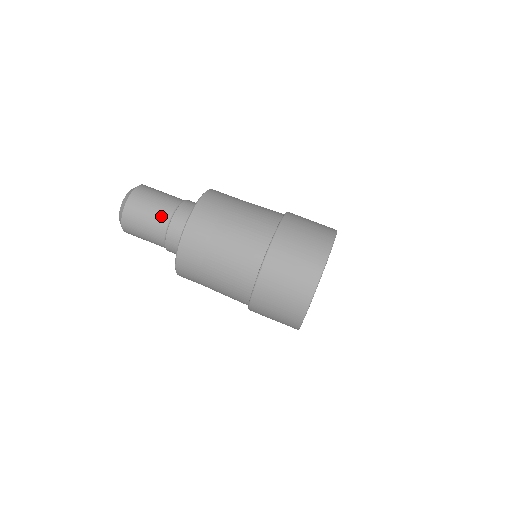
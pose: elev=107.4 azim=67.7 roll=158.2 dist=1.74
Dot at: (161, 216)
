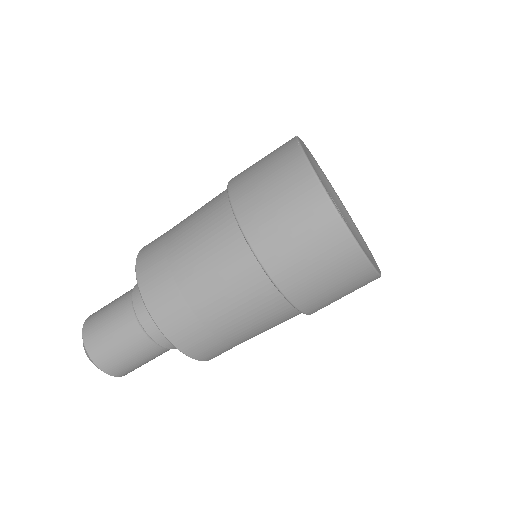
Dot at: occluded
